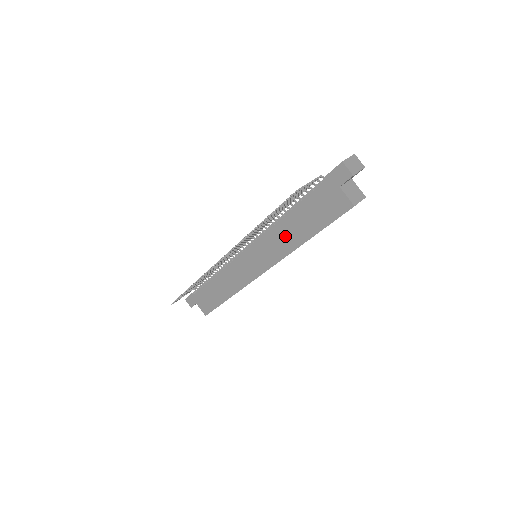
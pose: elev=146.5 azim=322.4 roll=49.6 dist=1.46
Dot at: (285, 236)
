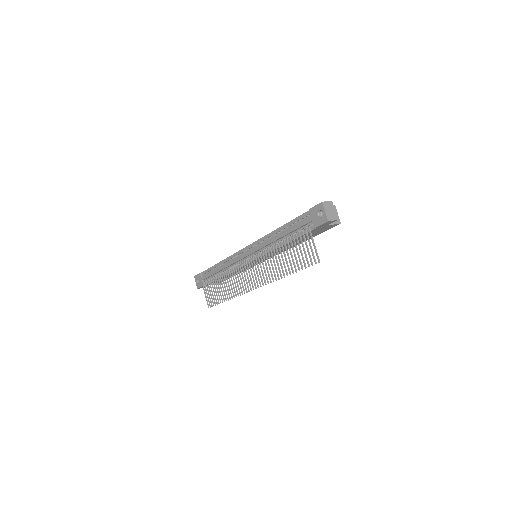
Dot at: occluded
